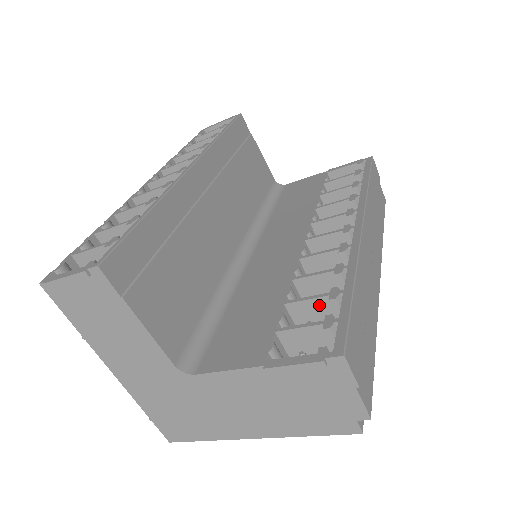
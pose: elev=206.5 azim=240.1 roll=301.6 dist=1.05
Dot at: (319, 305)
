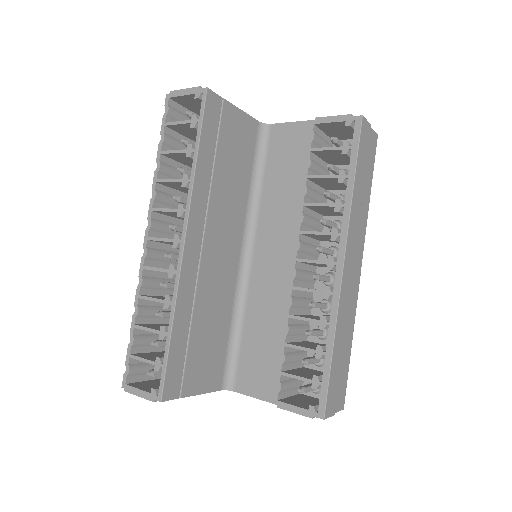
Dot at: (309, 351)
